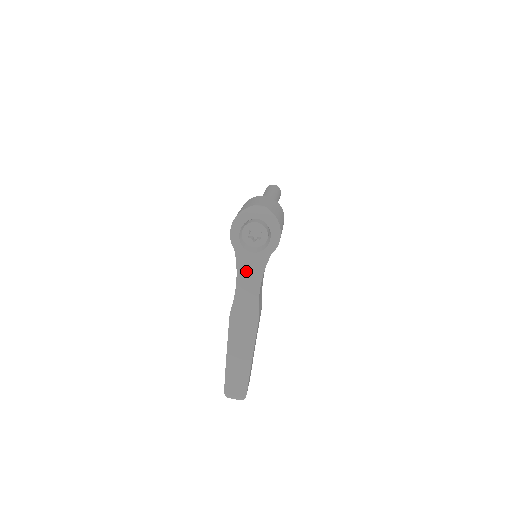
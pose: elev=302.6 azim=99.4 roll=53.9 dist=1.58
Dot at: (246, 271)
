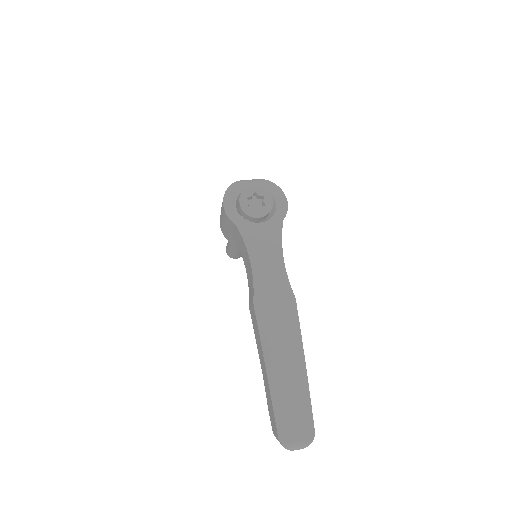
Dot at: (259, 245)
